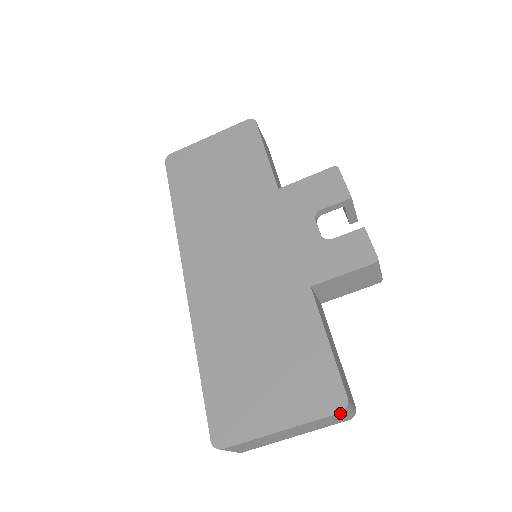
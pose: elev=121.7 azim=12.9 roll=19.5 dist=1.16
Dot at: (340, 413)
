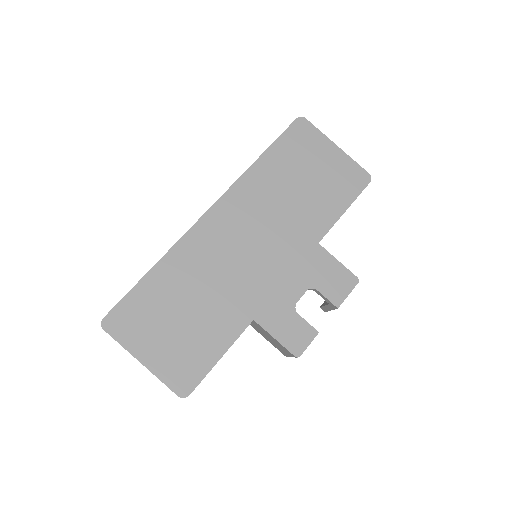
Dot at: (177, 395)
